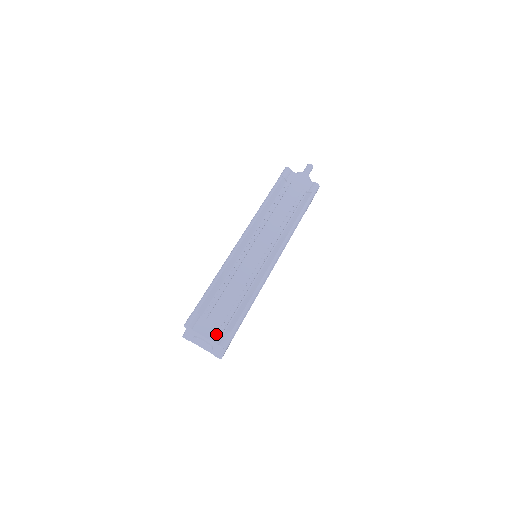
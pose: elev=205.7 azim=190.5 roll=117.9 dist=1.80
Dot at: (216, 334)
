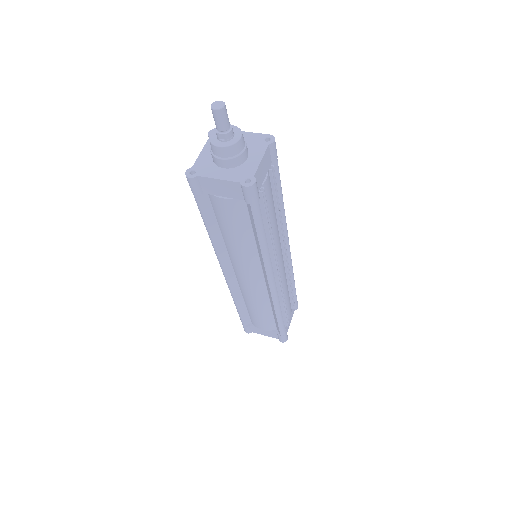
Dot at: (292, 313)
